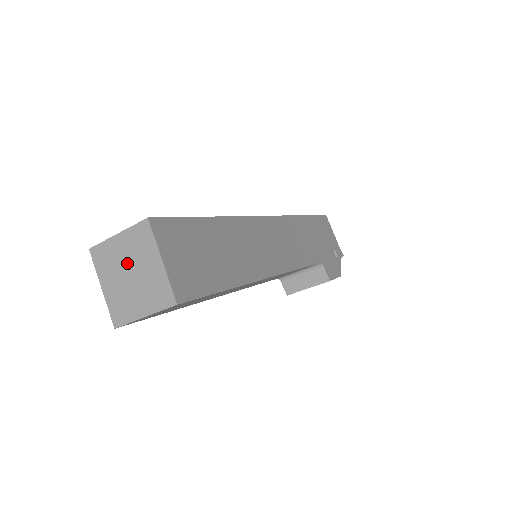
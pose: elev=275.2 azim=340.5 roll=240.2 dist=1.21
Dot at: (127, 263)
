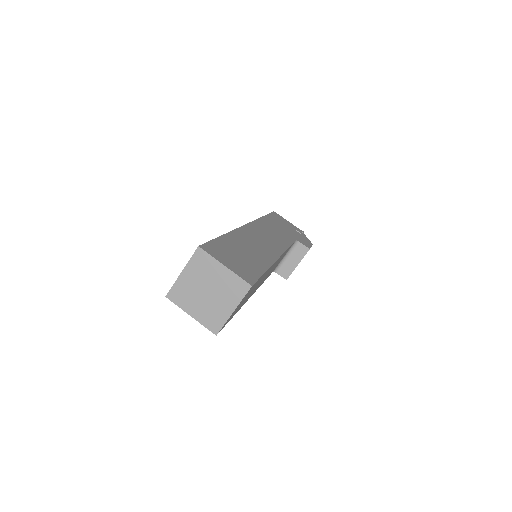
Dot at: (200, 285)
